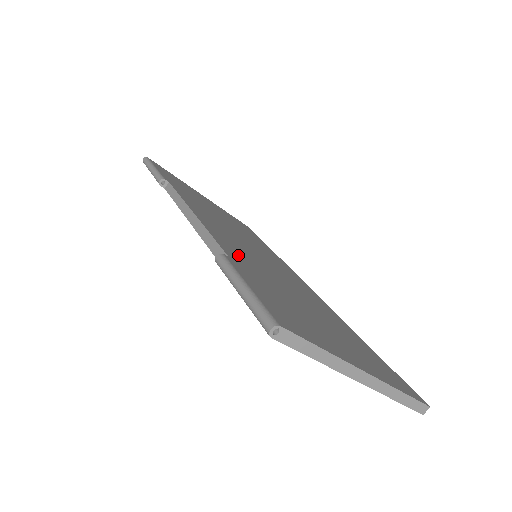
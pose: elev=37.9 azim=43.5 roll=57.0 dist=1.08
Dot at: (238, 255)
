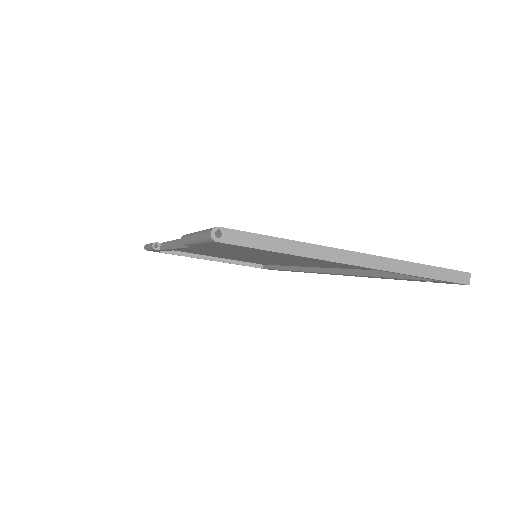
Dot at: occluded
